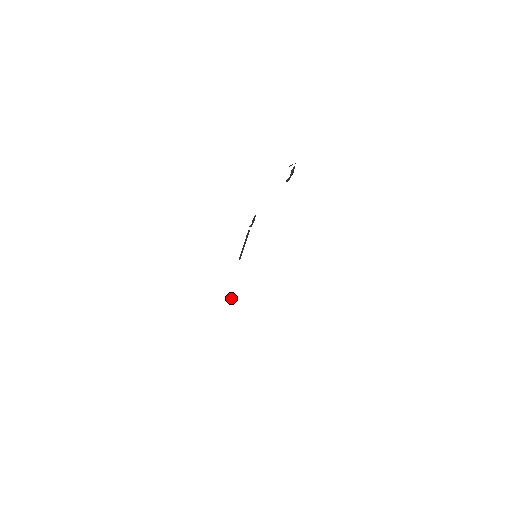
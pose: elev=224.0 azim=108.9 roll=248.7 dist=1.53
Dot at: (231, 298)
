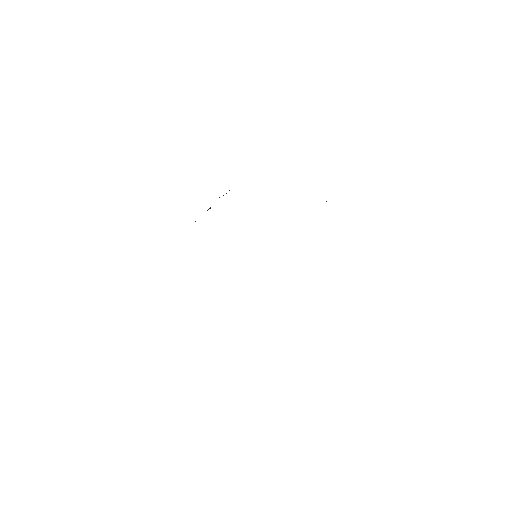
Dot at: occluded
